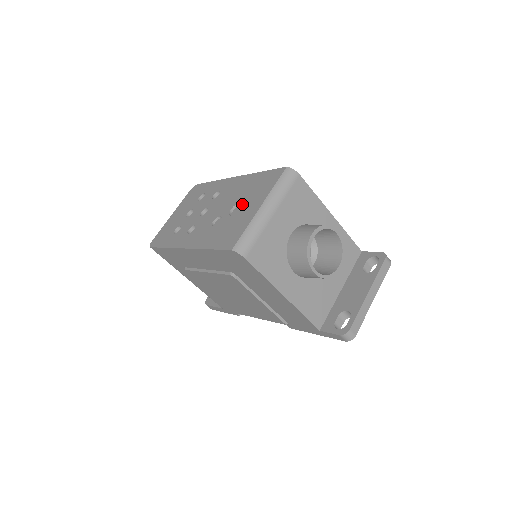
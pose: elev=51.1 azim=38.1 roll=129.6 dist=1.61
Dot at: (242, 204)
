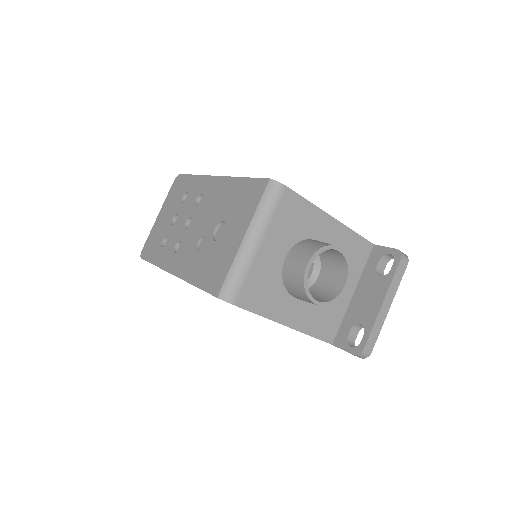
Dot at: (225, 223)
